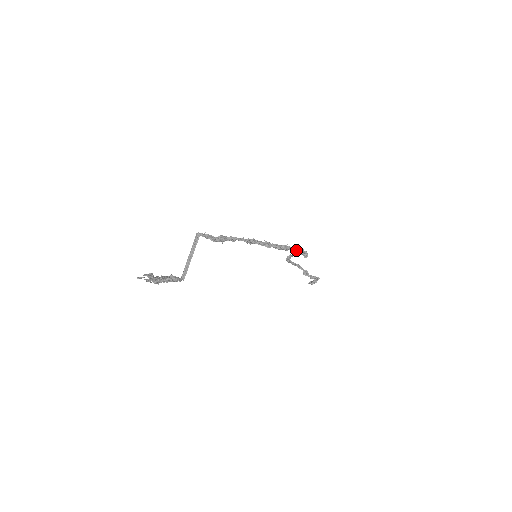
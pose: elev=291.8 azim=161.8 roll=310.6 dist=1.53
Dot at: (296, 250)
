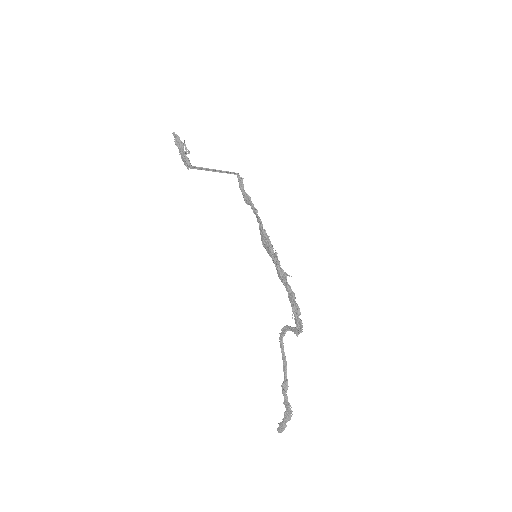
Dot at: (293, 299)
